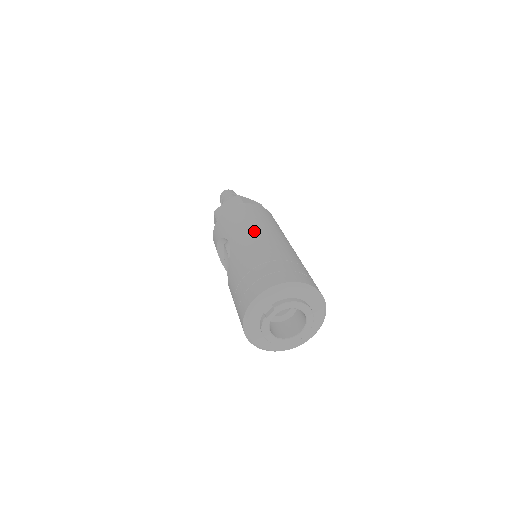
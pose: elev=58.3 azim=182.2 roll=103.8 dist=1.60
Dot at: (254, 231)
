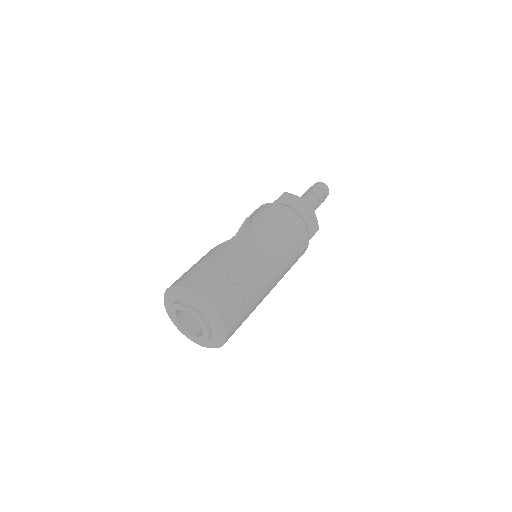
Dot at: (265, 246)
